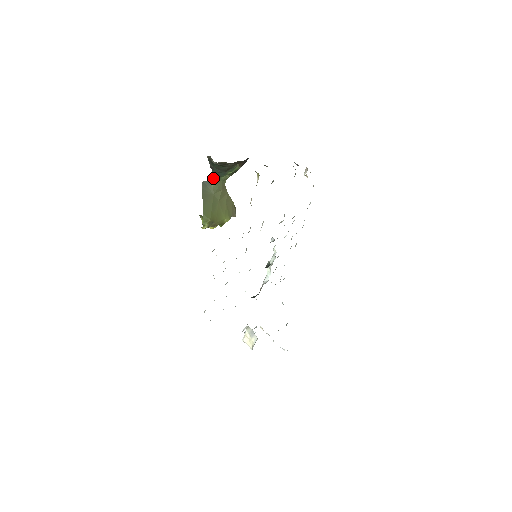
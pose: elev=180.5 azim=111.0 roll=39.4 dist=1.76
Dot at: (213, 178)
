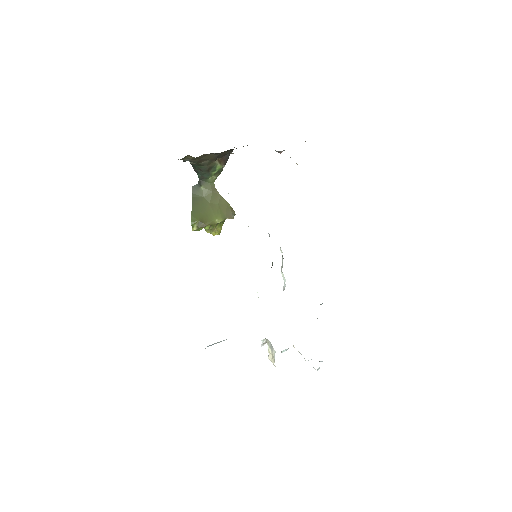
Dot at: (201, 181)
